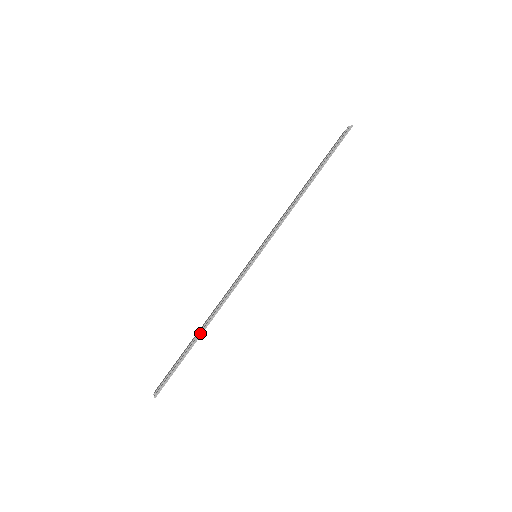
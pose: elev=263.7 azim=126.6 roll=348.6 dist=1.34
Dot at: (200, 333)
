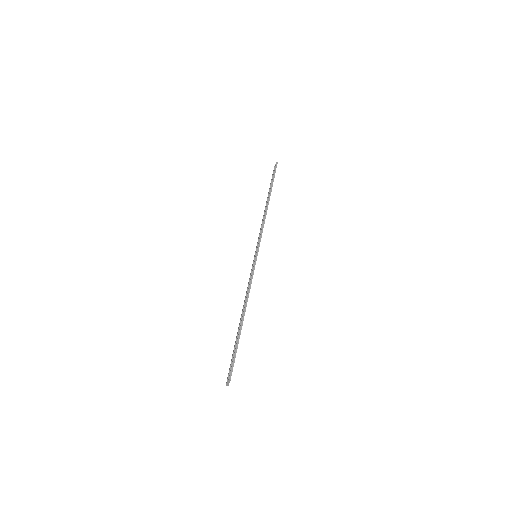
Dot at: (242, 317)
